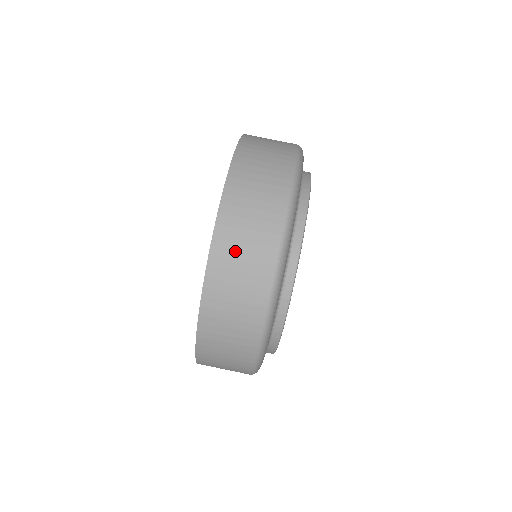
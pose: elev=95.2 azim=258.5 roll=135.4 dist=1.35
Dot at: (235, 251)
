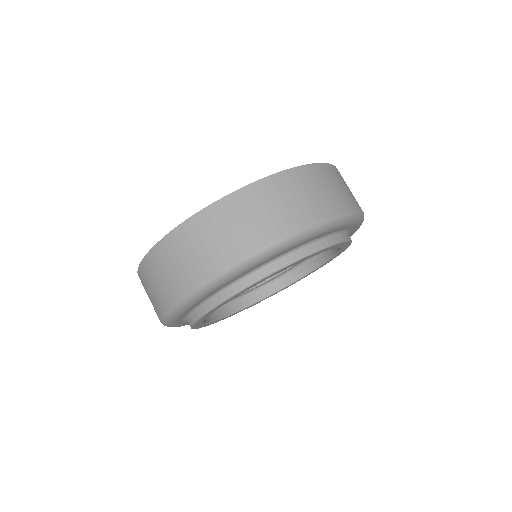
Dot at: (215, 229)
